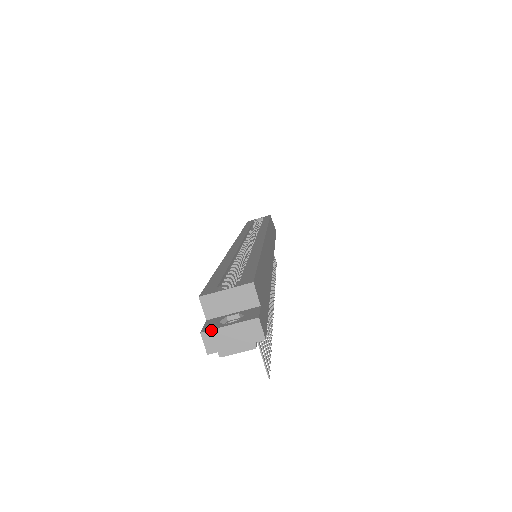
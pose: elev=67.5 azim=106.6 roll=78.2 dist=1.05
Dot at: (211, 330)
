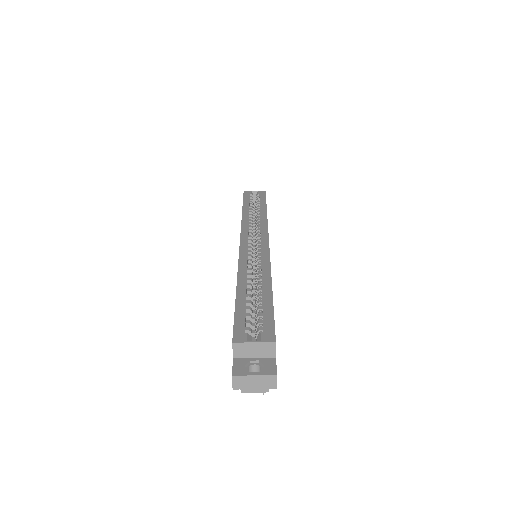
Dot at: (240, 376)
